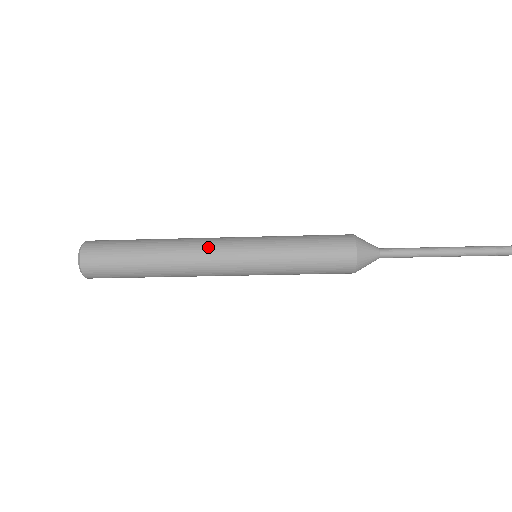
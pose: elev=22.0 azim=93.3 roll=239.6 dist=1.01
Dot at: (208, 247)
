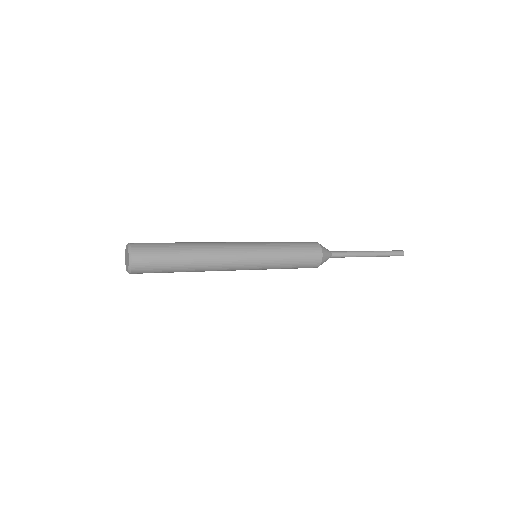
Dot at: (229, 246)
